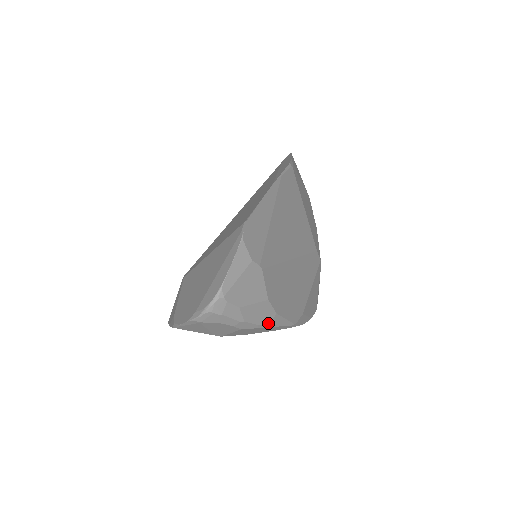
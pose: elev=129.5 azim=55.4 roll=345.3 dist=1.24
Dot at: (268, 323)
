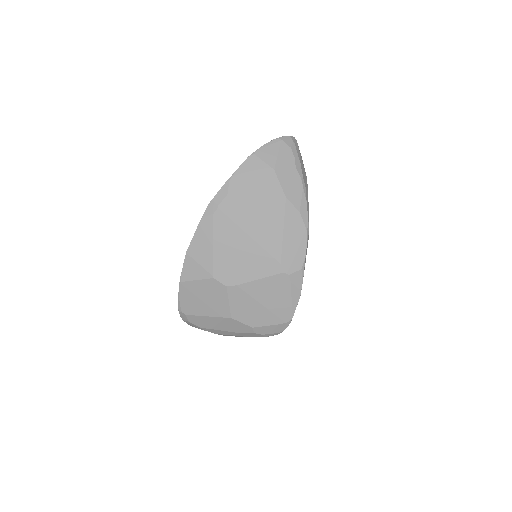
Dot at: (305, 187)
